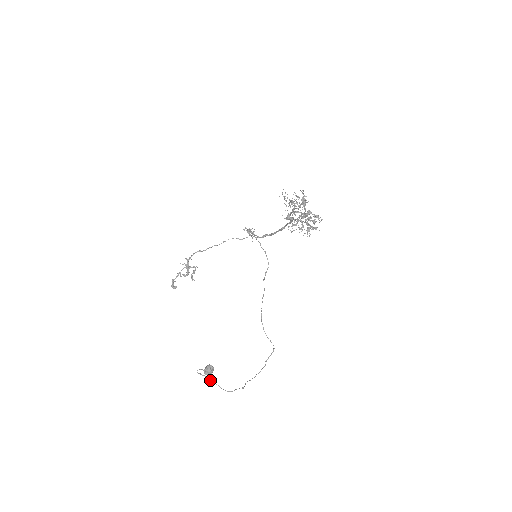
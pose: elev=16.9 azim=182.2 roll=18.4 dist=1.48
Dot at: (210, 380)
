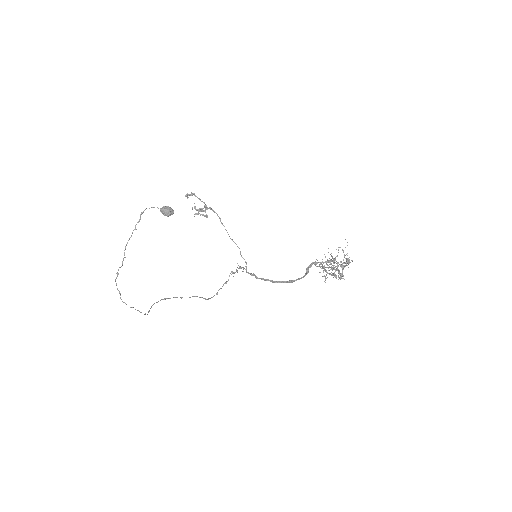
Dot at: occluded
